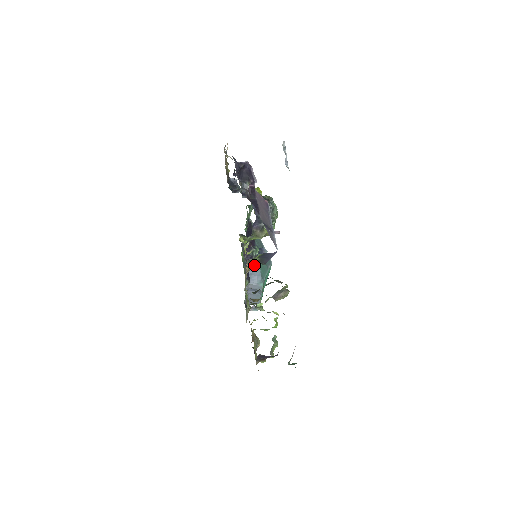
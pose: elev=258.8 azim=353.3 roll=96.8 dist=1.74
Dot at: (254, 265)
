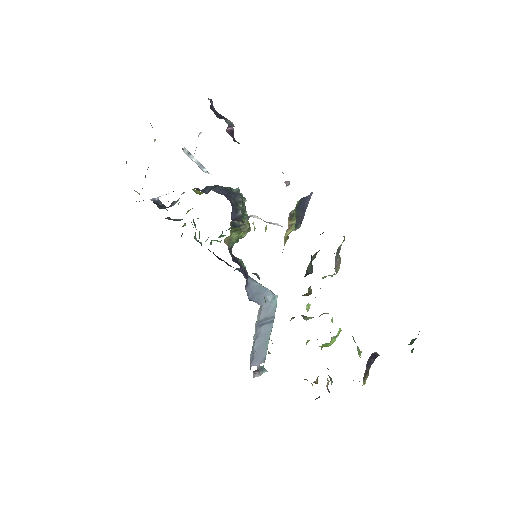
Dot at: (293, 227)
